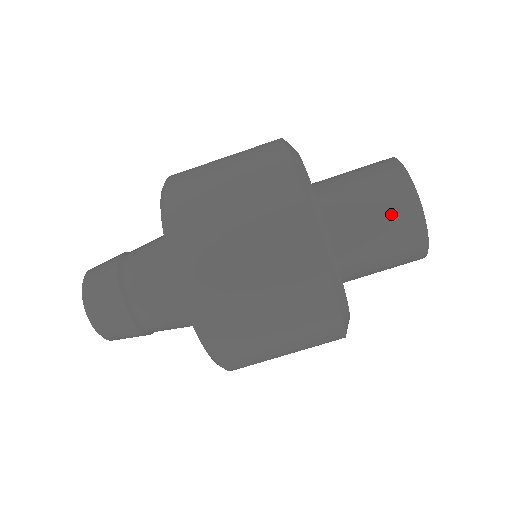
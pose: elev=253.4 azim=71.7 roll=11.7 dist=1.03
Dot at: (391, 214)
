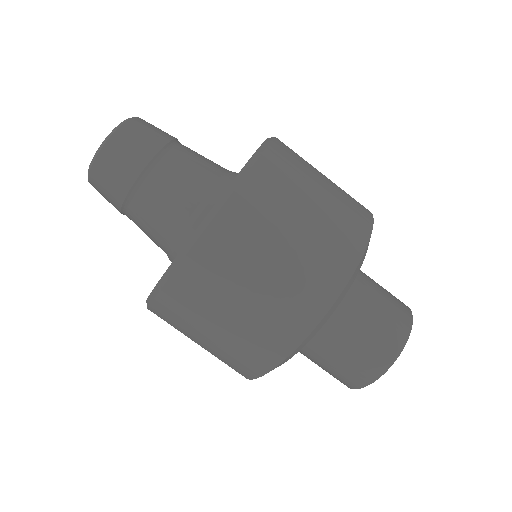
Dot at: (389, 314)
